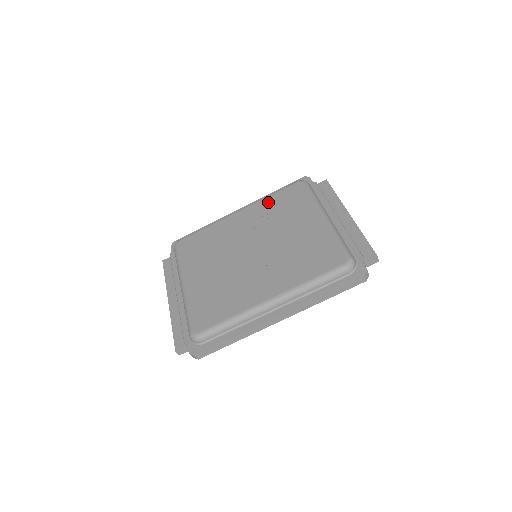
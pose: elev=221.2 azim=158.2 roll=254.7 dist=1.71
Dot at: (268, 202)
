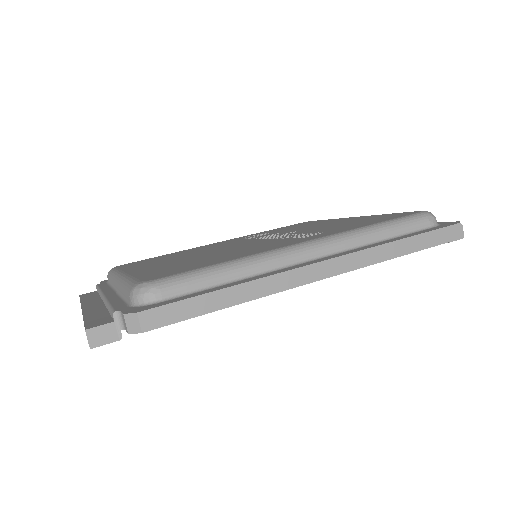
Dot at: occluded
